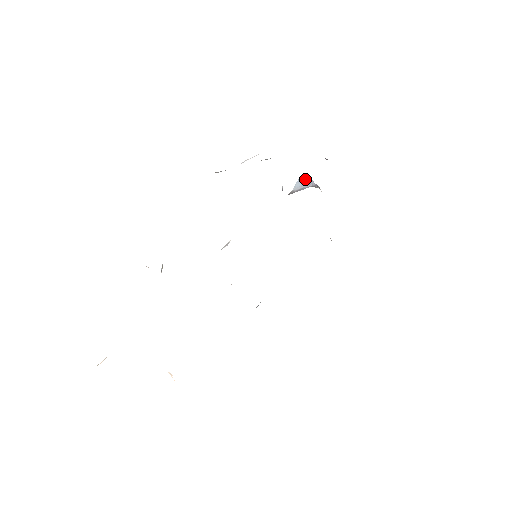
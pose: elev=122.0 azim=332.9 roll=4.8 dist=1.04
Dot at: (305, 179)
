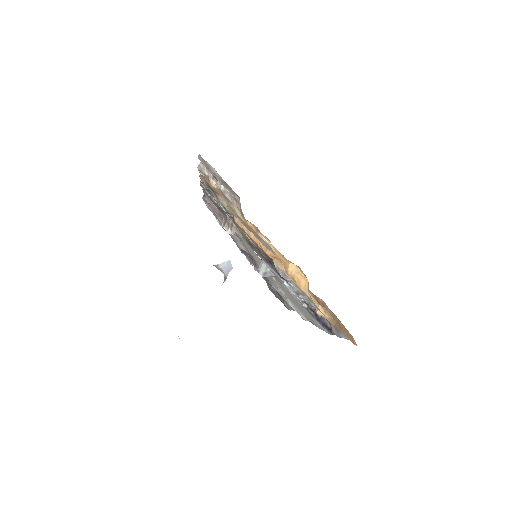
Dot at: (231, 265)
